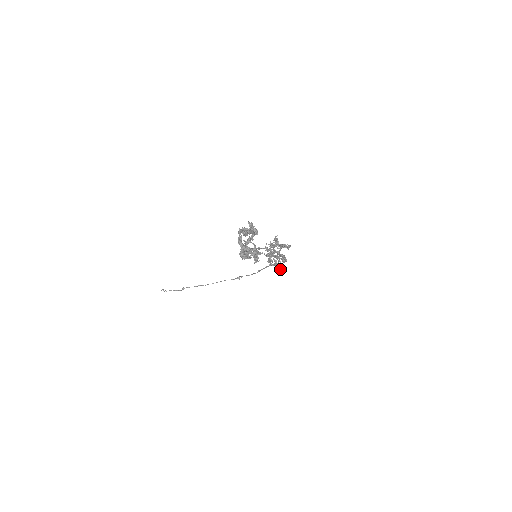
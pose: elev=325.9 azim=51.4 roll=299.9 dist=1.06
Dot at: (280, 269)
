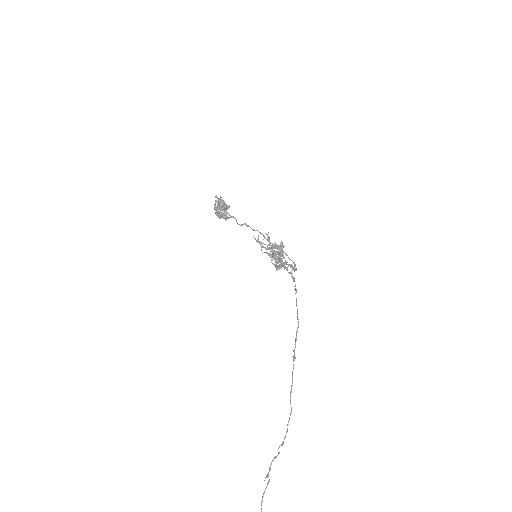
Dot at: (280, 254)
